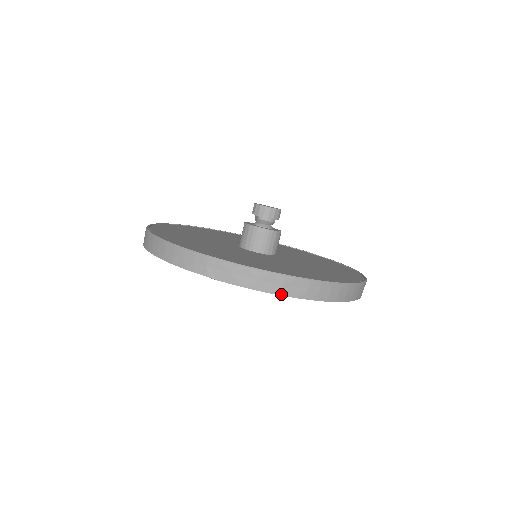
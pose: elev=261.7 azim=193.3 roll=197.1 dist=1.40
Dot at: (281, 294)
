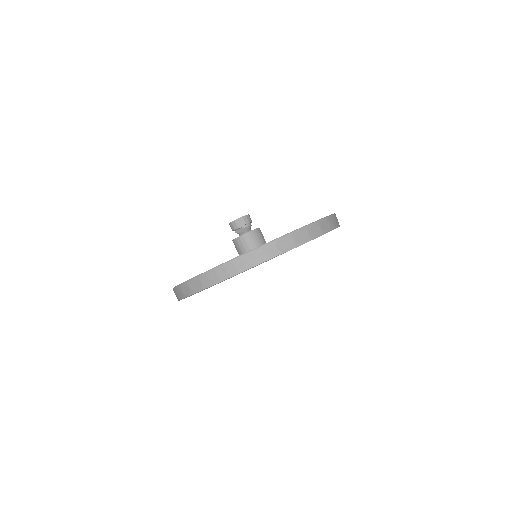
Dot at: (323, 234)
